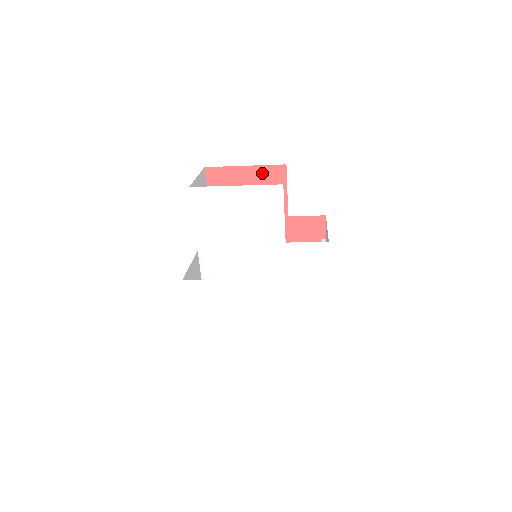
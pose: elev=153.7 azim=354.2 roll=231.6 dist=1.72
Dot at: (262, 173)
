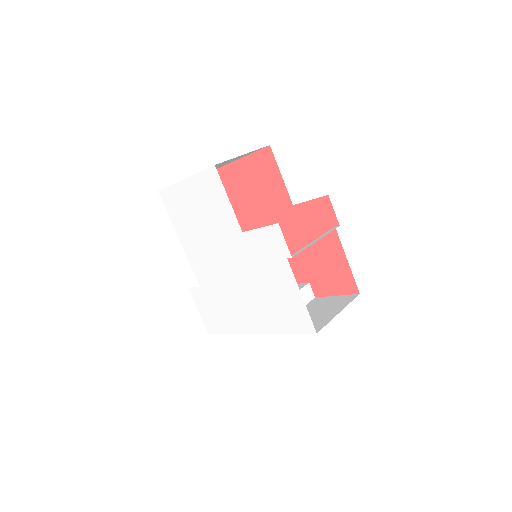
Dot at: (254, 162)
